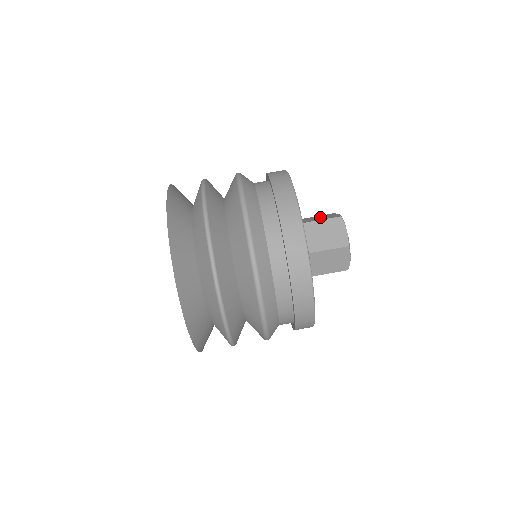
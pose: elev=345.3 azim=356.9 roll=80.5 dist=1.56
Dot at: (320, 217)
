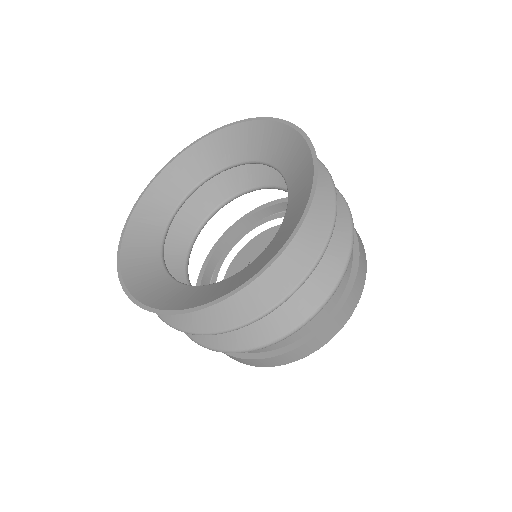
Dot at: occluded
